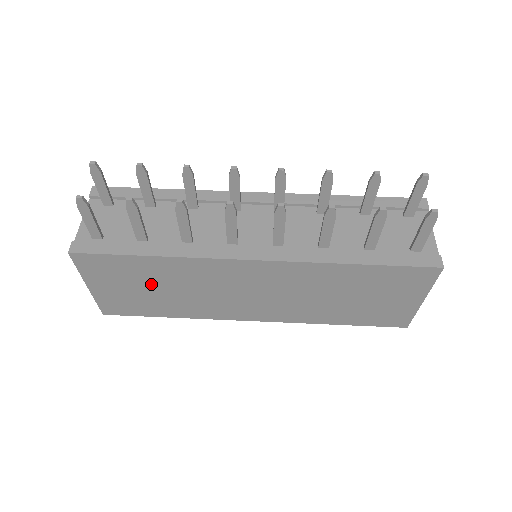
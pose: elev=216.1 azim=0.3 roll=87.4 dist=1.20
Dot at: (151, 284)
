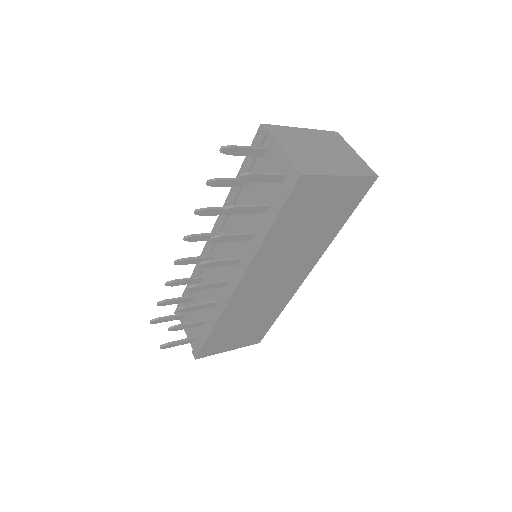
Dot at: (239, 327)
